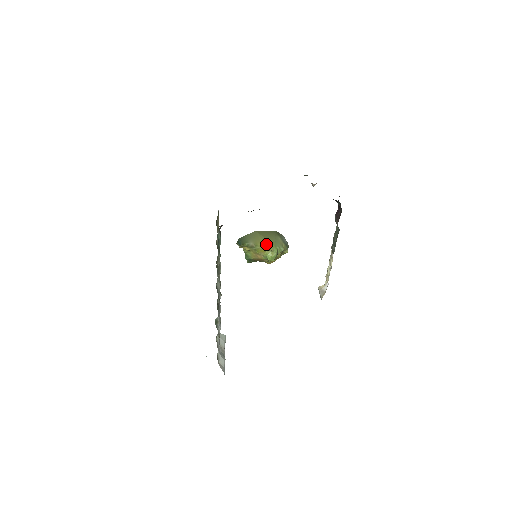
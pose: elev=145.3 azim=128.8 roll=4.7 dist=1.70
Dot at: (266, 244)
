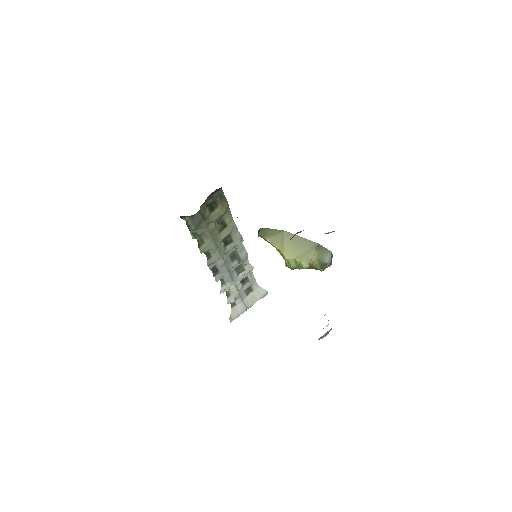
Dot at: (284, 250)
